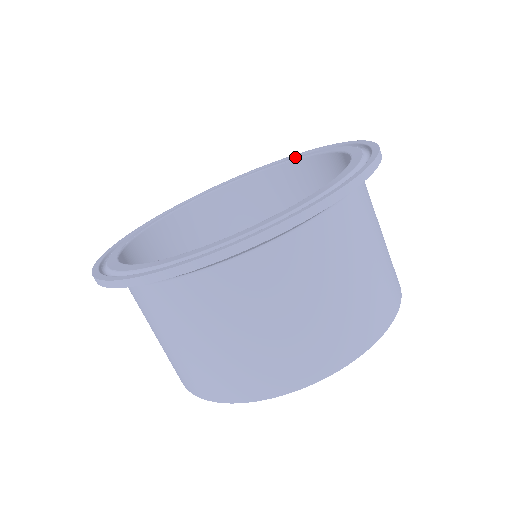
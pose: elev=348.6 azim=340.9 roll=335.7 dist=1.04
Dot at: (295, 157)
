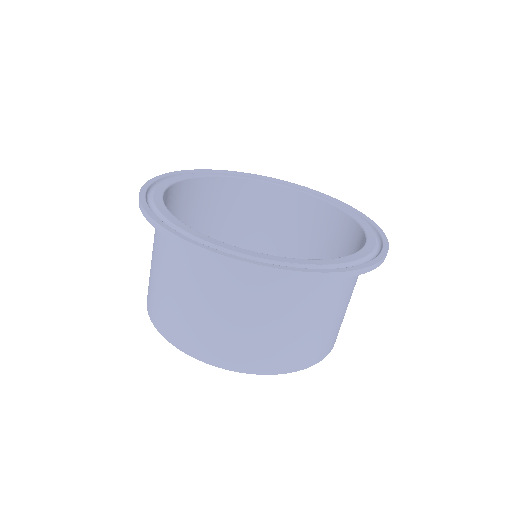
Dot at: (371, 234)
